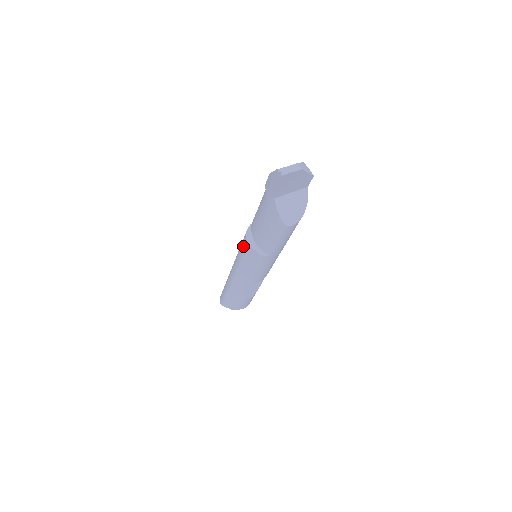
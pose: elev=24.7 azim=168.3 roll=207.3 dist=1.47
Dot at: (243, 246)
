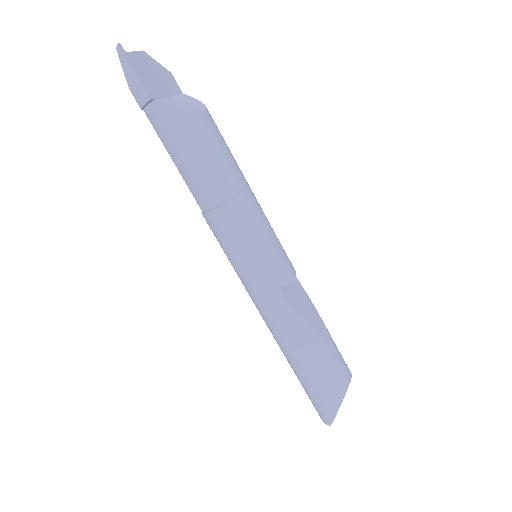
Dot at: (219, 232)
